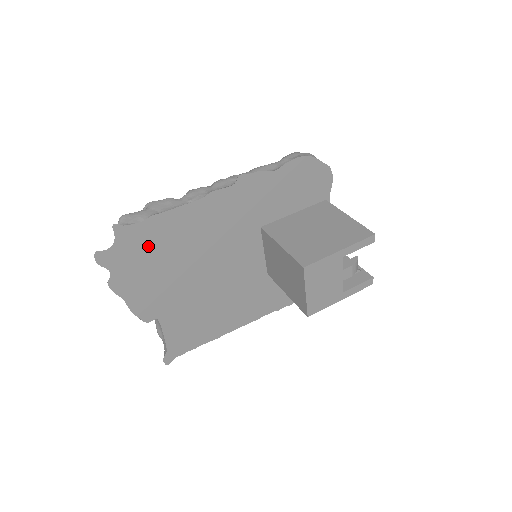
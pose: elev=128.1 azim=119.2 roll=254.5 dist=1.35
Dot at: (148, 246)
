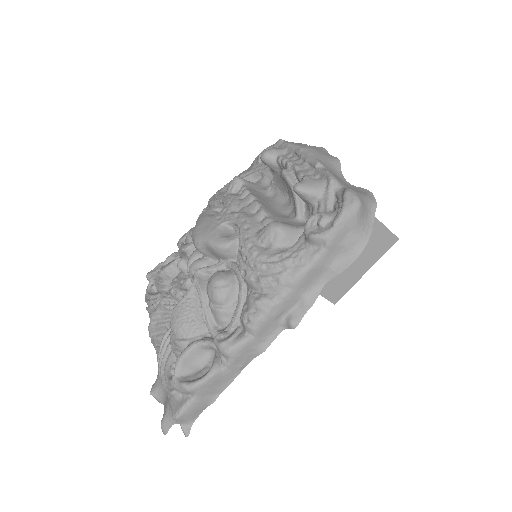
Dot at: occluded
